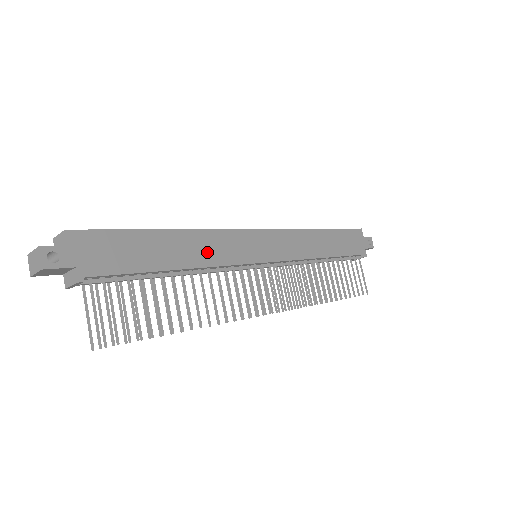
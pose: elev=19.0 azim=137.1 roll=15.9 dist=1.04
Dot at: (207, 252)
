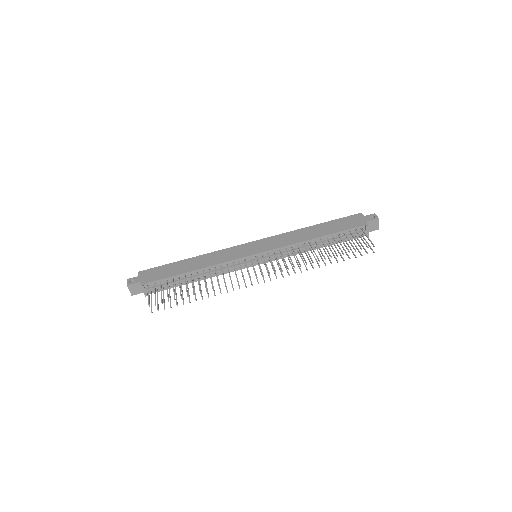
Dot at: (212, 260)
